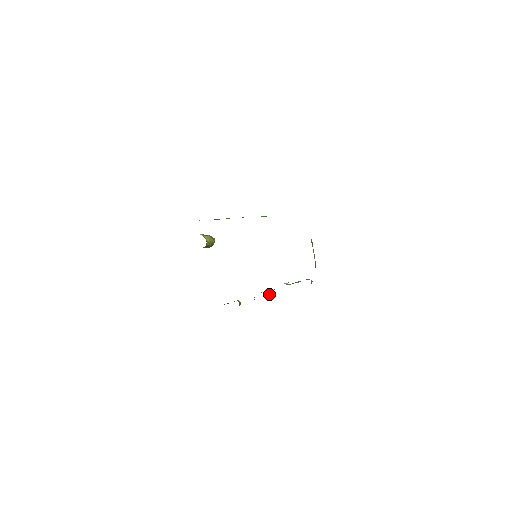
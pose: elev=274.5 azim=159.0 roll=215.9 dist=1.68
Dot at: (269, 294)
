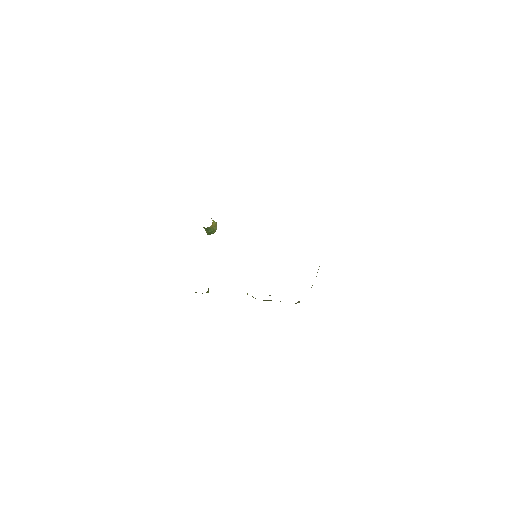
Dot at: (247, 294)
